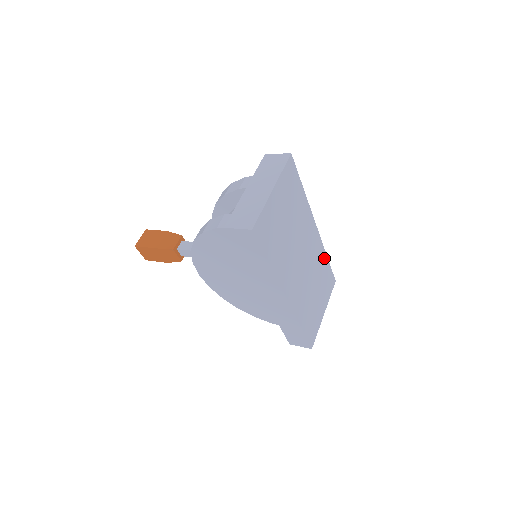
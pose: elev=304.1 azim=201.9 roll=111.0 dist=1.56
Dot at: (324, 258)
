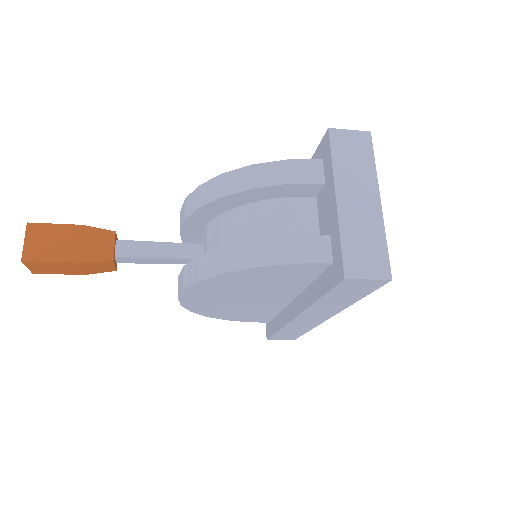
Dot at: occluded
